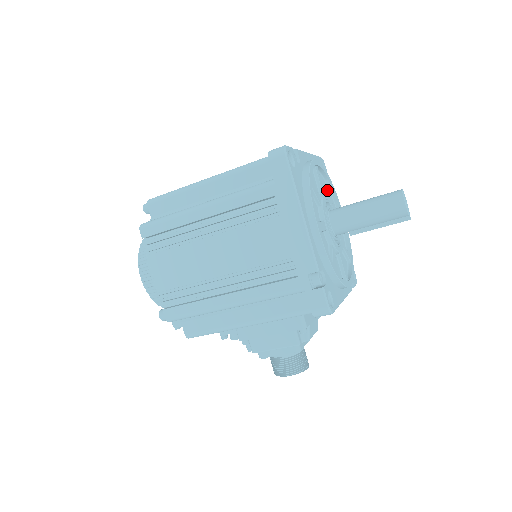
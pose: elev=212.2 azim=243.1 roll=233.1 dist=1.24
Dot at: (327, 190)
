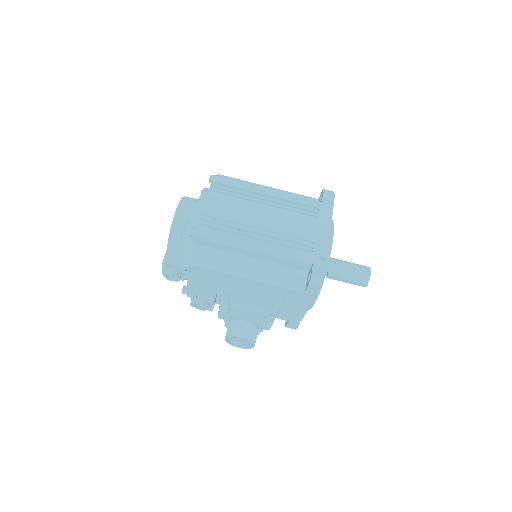
Dot at: occluded
